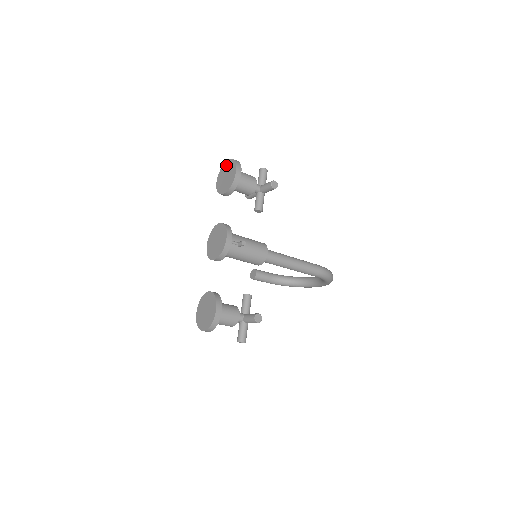
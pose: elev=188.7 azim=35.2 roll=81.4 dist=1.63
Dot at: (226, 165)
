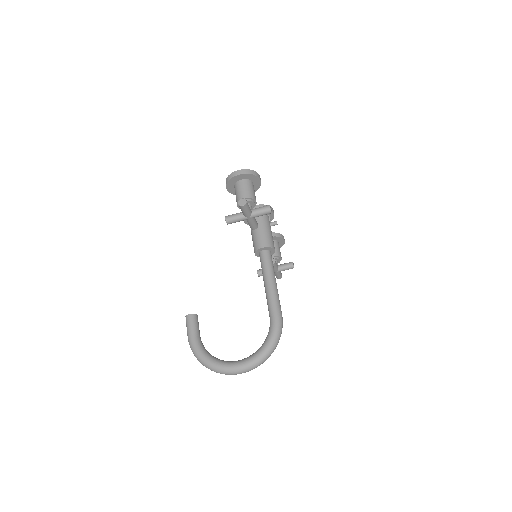
Dot at: occluded
